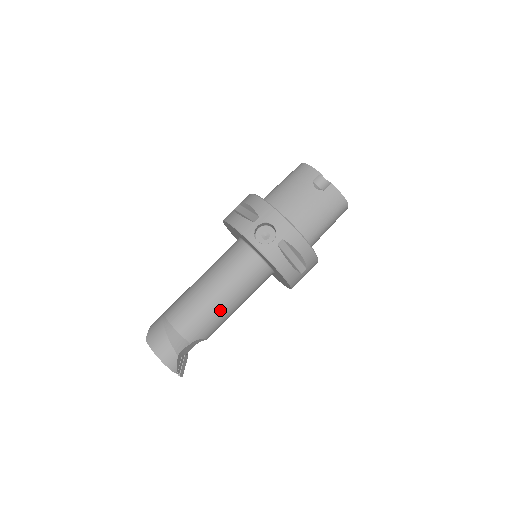
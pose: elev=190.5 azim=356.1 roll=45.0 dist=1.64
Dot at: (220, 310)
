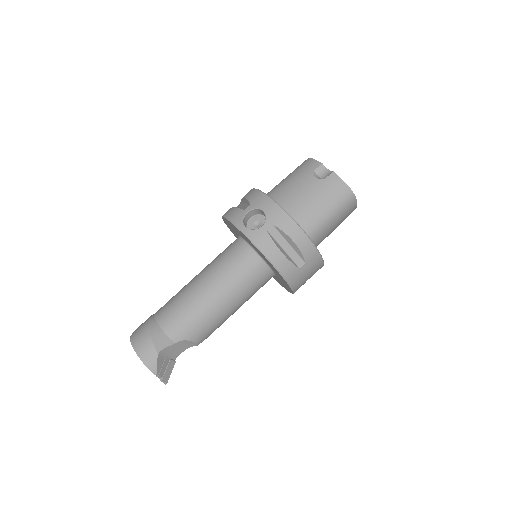
Dot at: (209, 308)
